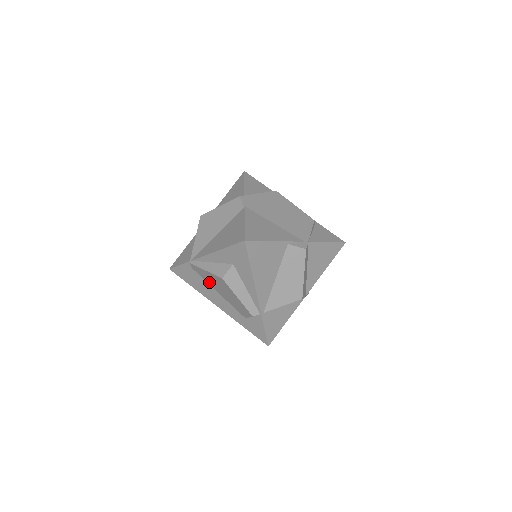
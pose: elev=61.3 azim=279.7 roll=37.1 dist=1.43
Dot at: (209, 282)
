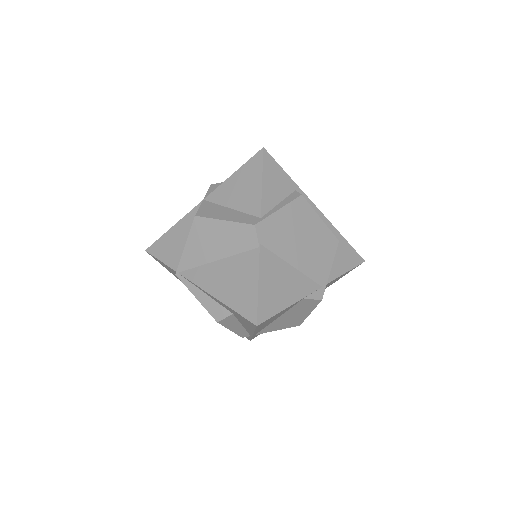
Dot at: occluded
